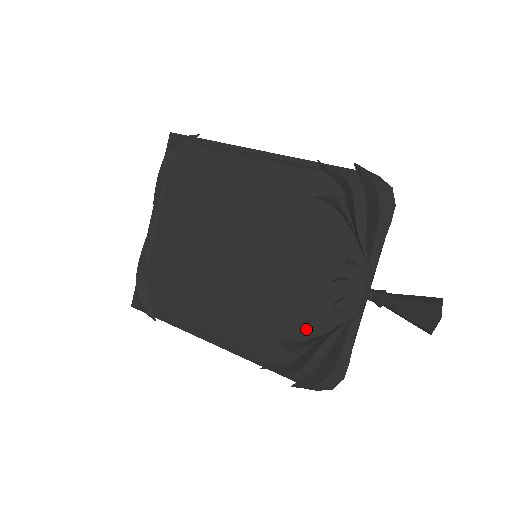
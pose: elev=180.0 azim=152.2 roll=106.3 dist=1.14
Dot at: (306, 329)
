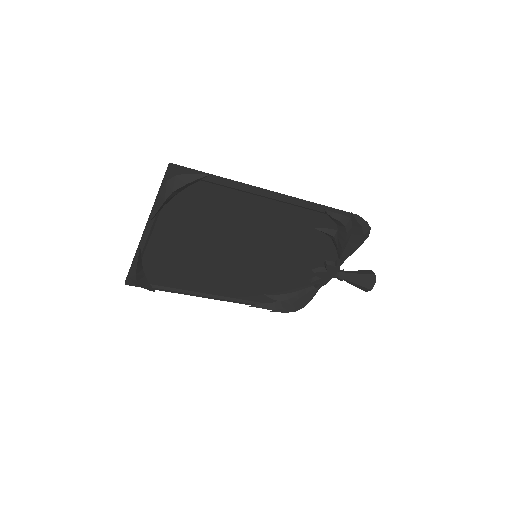
Dot at: (287, 288)
